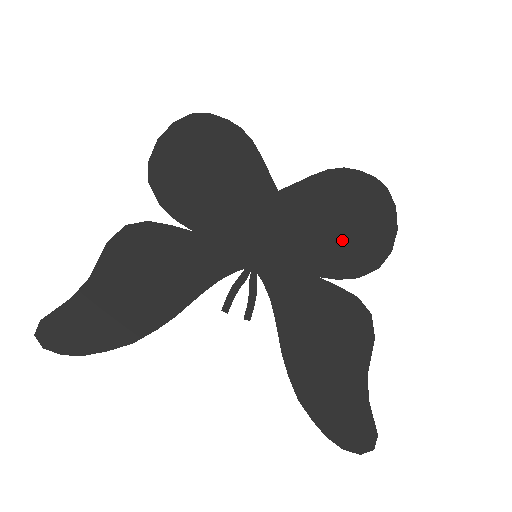
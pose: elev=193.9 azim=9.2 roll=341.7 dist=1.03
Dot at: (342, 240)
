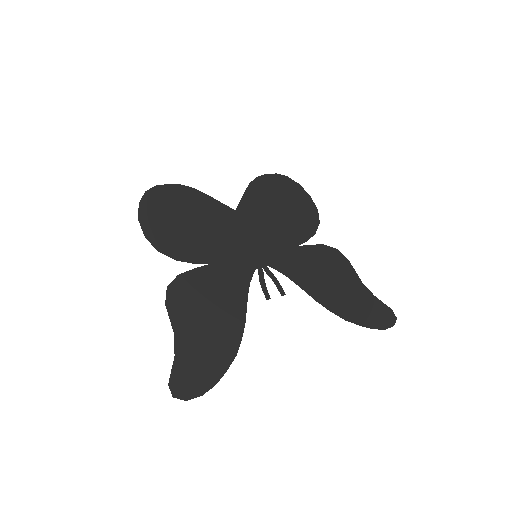
Dot at: (290, 218)
